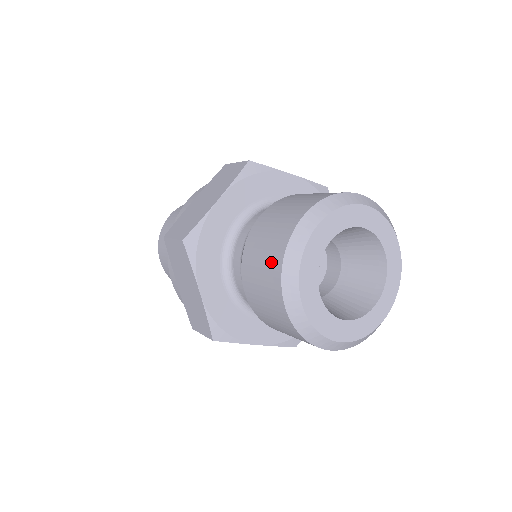
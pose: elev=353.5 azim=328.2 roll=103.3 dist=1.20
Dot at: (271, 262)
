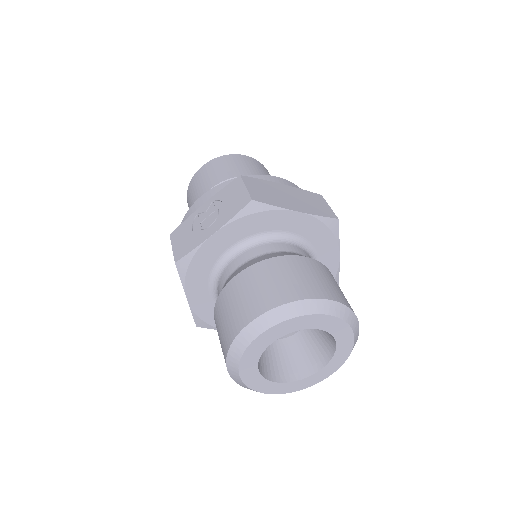
Dot at: occluded
